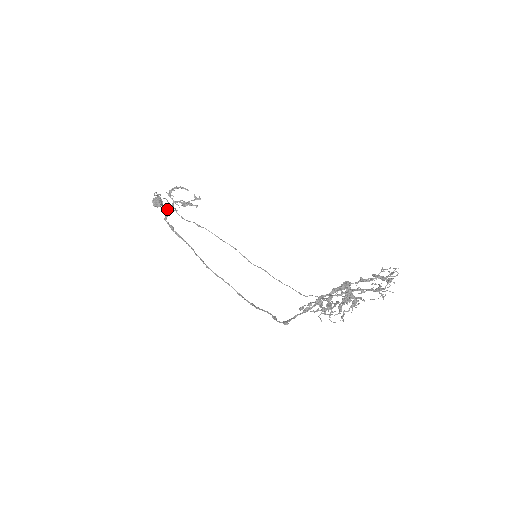
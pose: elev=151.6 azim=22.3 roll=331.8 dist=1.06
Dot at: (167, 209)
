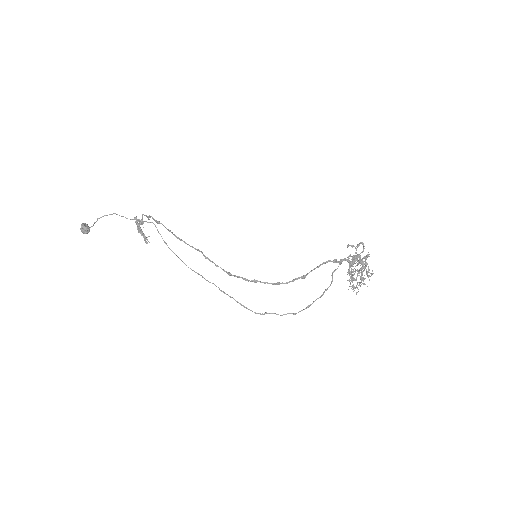
Dot at: (139, 219)
